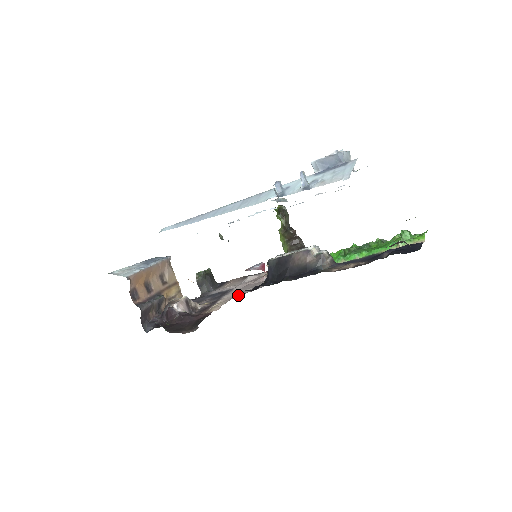
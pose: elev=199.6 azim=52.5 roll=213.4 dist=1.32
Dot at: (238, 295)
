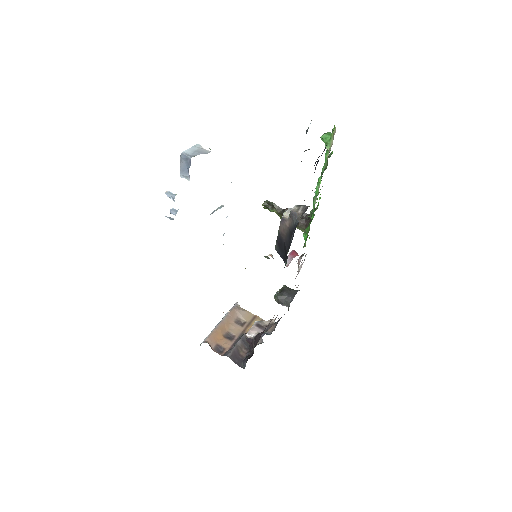
Dot at: occluded
